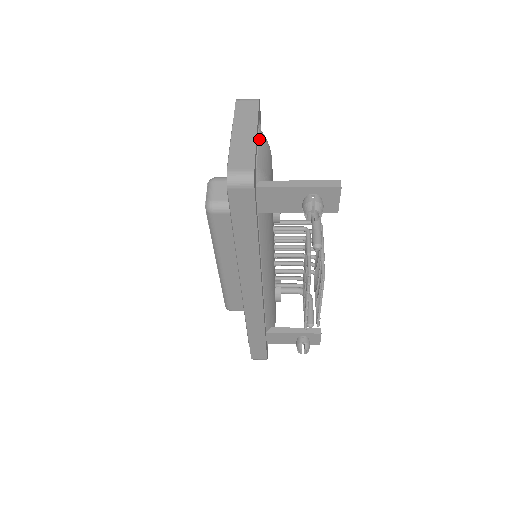
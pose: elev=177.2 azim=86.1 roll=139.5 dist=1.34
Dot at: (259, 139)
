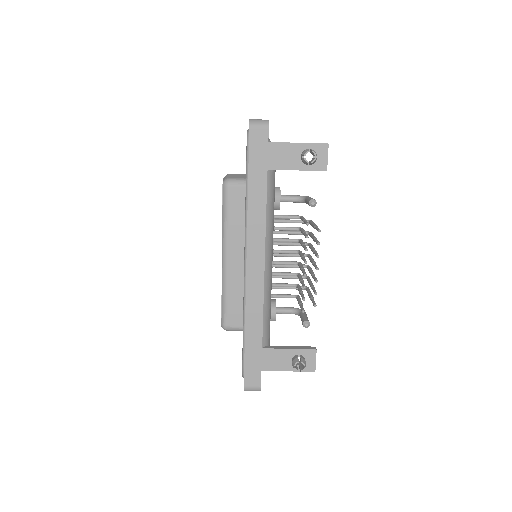
Dot at: occluded
